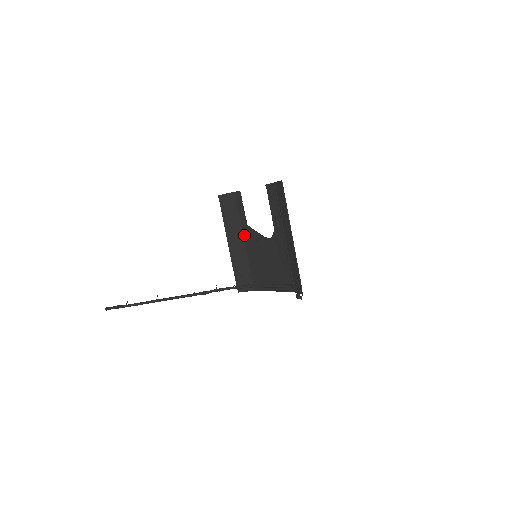
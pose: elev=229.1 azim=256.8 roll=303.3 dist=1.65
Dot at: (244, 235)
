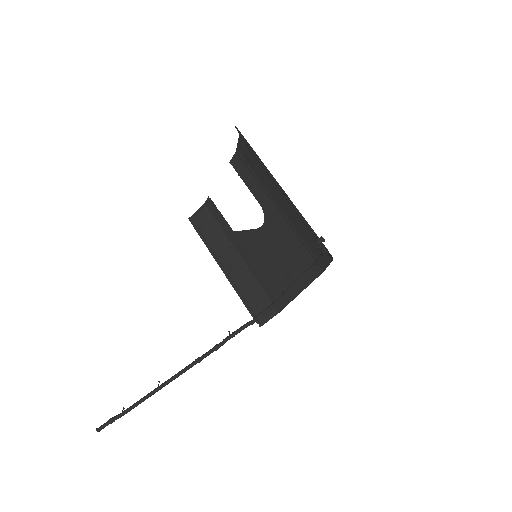
Dot at: (236, 248)
